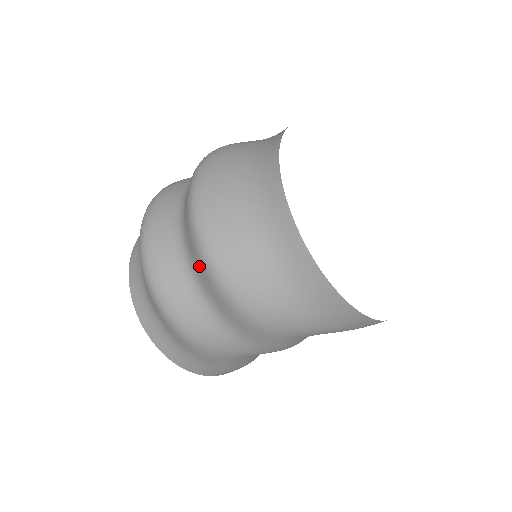
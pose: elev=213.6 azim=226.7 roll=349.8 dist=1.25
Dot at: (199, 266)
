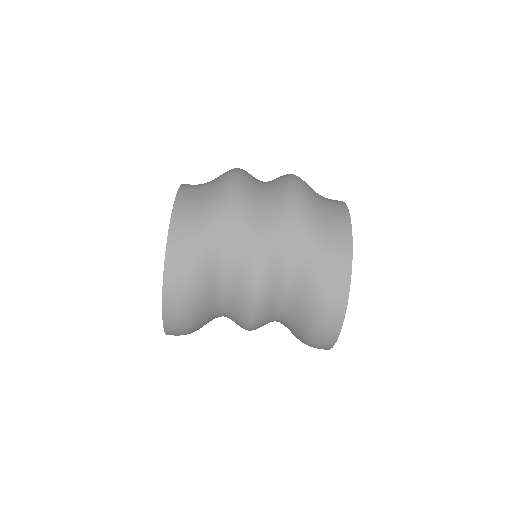
Dot at: (279, 177)
